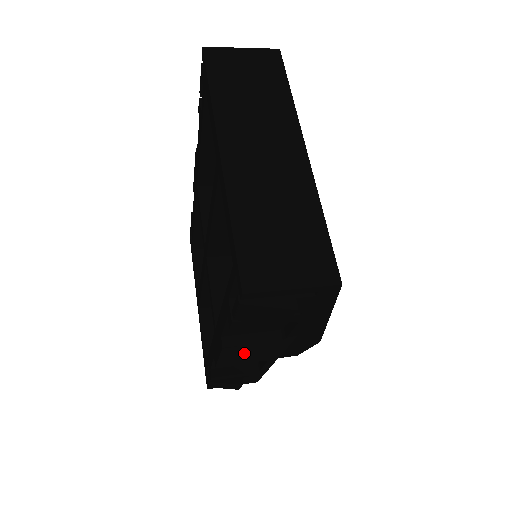
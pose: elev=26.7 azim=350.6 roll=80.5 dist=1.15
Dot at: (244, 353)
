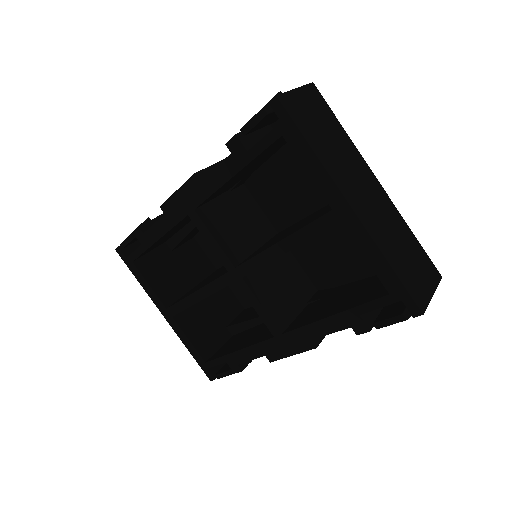
Dot at: occluded
